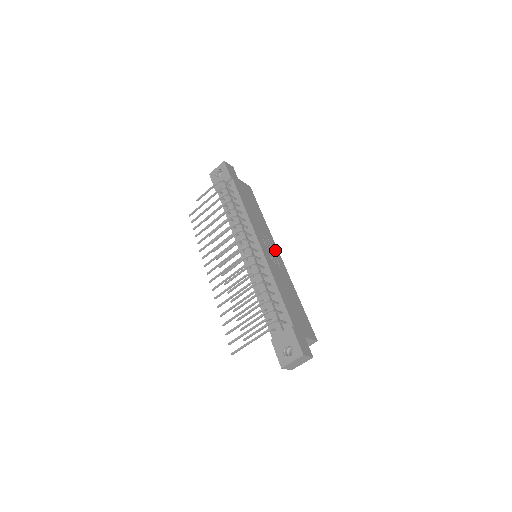
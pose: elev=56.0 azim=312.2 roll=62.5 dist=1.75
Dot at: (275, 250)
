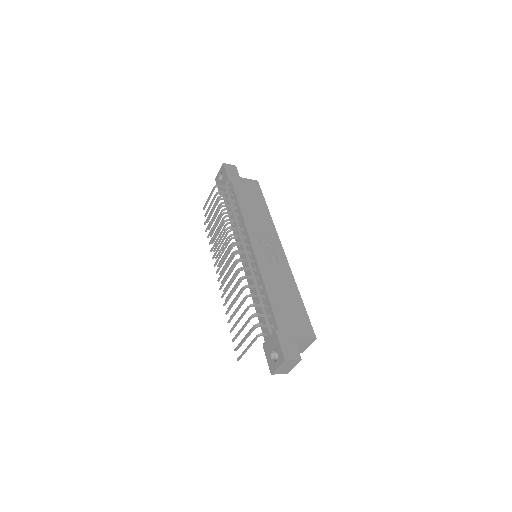
Dot at: (276, 245)
